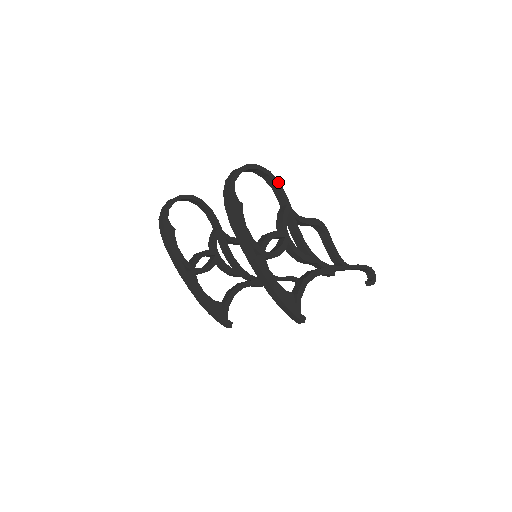
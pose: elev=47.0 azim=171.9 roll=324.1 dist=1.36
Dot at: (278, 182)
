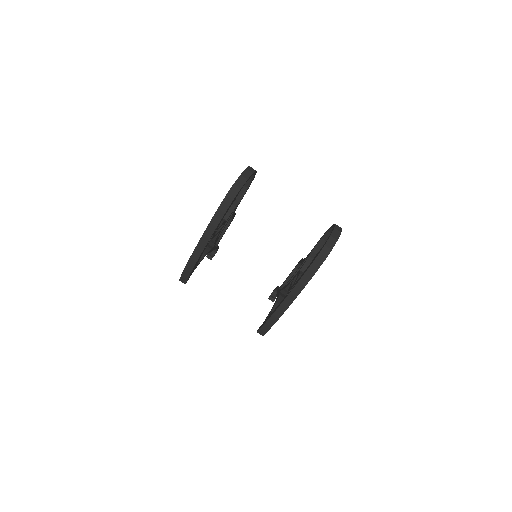
Dot at: occluded
